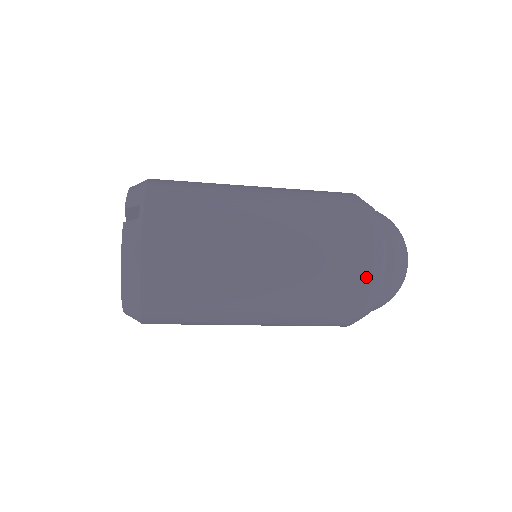
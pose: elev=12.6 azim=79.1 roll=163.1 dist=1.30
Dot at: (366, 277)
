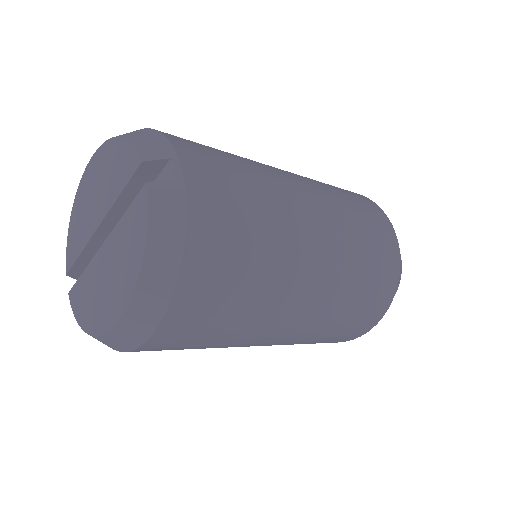
Dot at: (394, 281)
